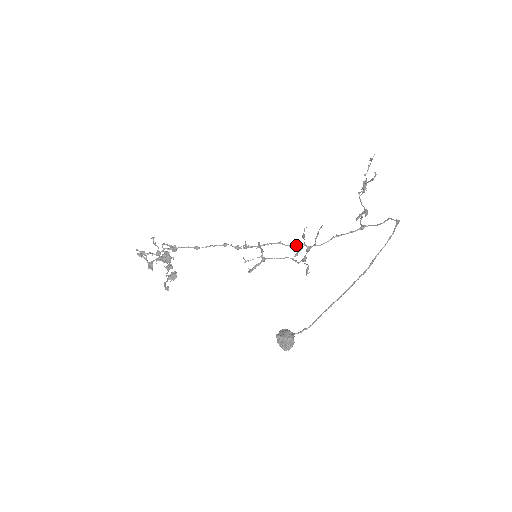
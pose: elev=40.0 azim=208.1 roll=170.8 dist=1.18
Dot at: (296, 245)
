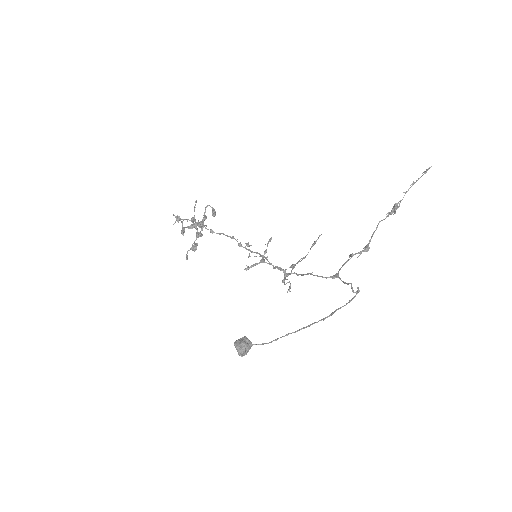
Dot at: occluded
